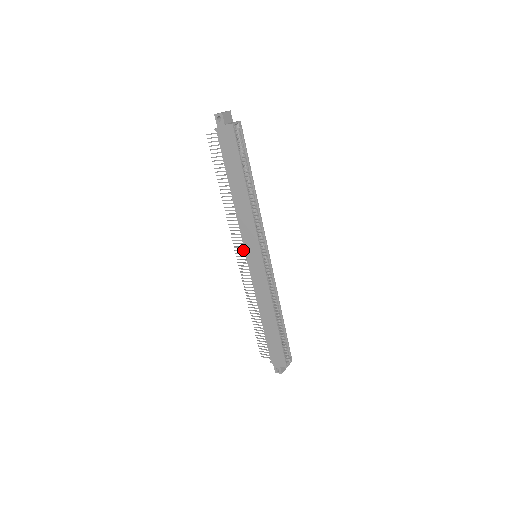
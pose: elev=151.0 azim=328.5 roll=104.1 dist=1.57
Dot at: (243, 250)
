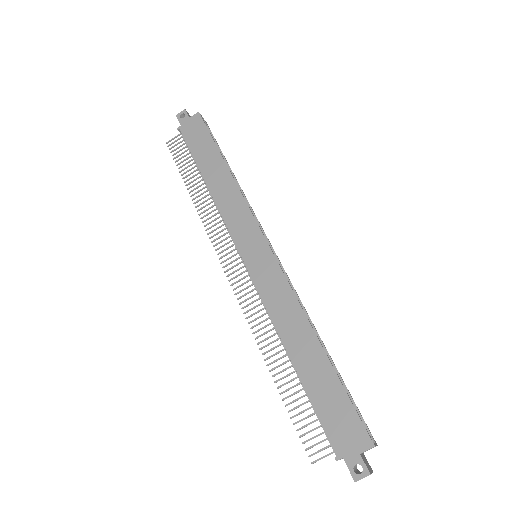
Dot at: (234, 254)
